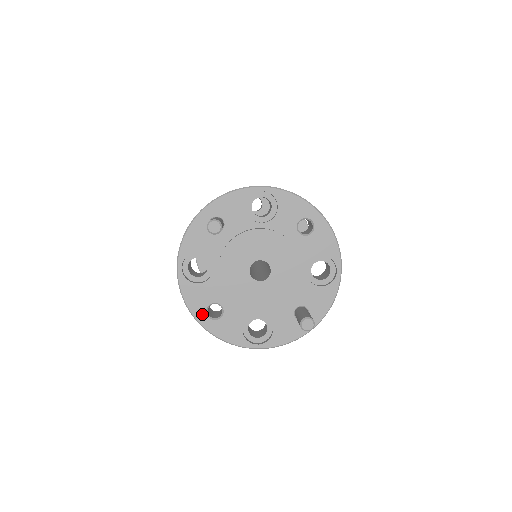
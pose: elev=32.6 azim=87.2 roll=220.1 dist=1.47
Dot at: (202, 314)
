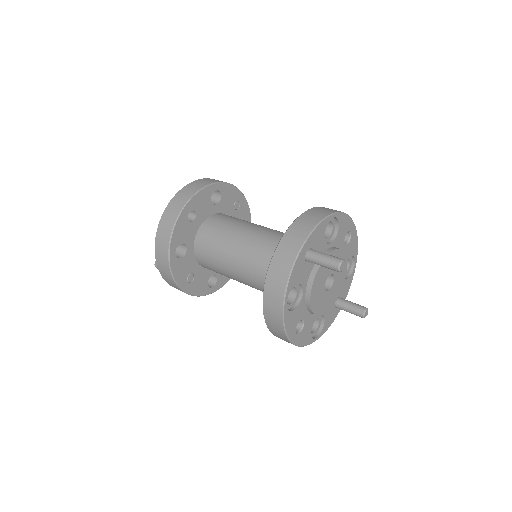
Dot at: (293, 333)
